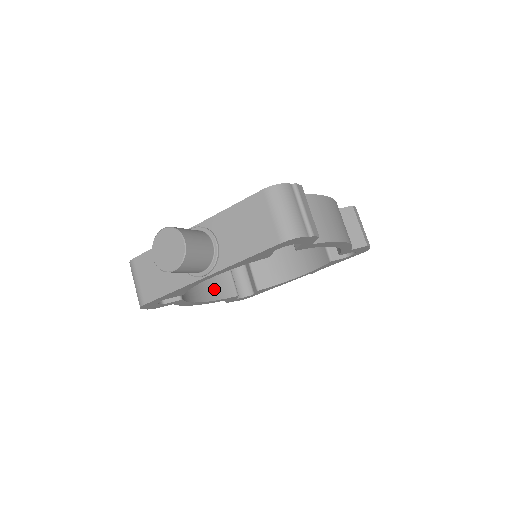
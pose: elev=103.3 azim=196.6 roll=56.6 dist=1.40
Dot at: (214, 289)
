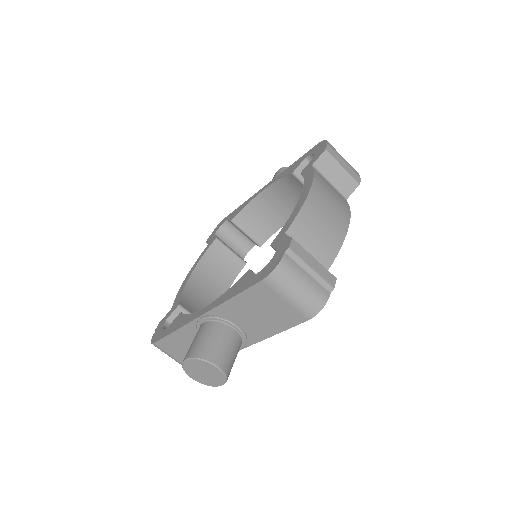
Dot at: (223, 276)
